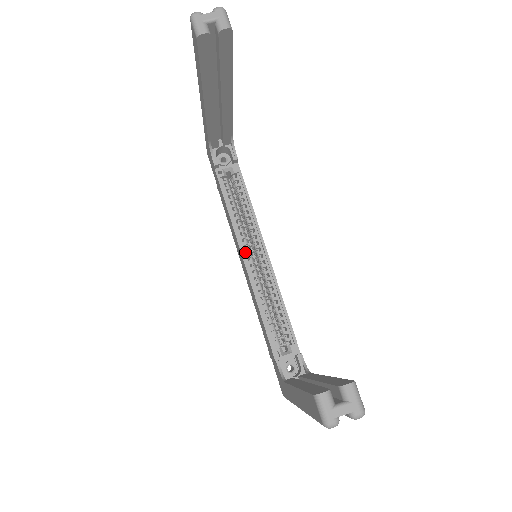
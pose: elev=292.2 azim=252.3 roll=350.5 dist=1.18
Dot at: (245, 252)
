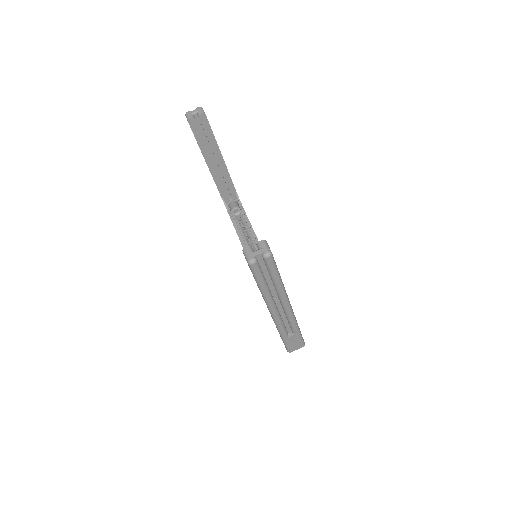
Dot at: occluded
